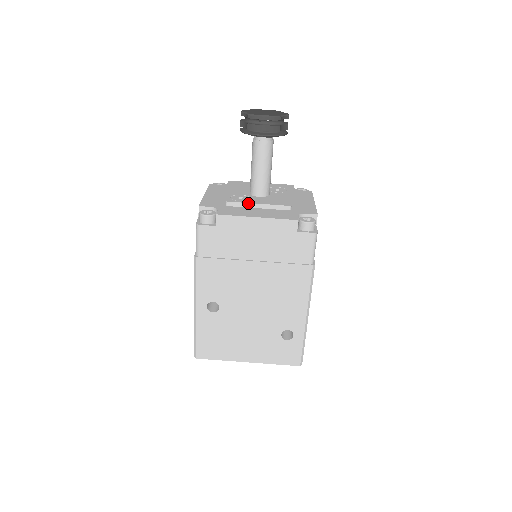
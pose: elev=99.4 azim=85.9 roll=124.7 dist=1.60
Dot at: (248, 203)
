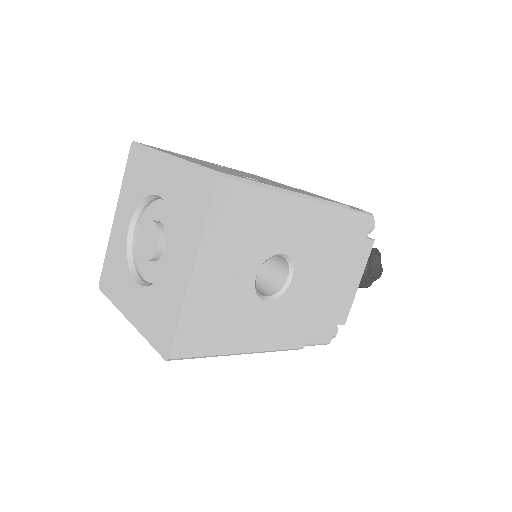
Dot at: occluded
